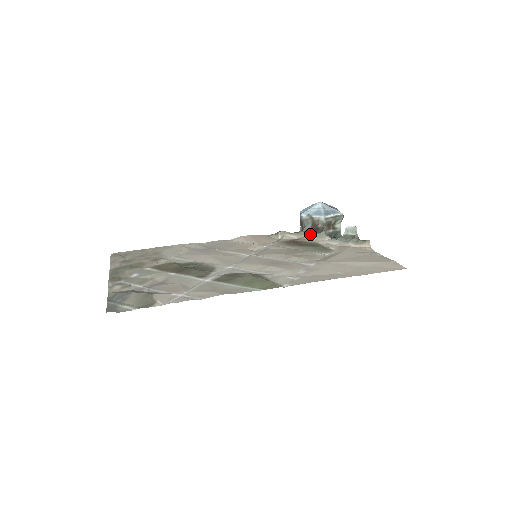
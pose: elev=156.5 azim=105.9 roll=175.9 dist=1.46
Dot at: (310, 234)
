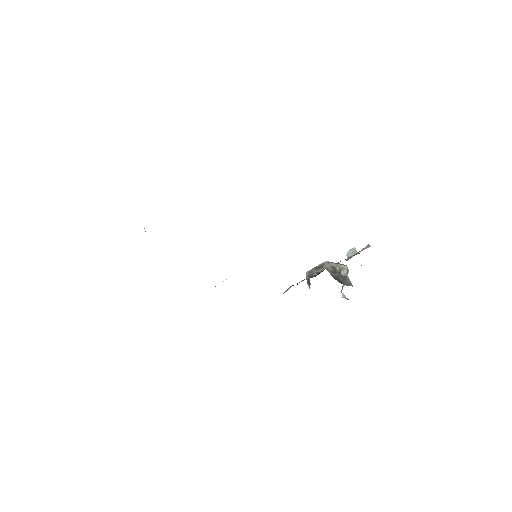
Dot at: (315, 272)
